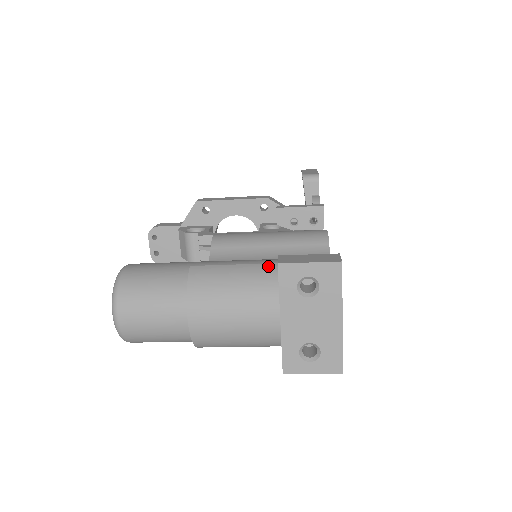
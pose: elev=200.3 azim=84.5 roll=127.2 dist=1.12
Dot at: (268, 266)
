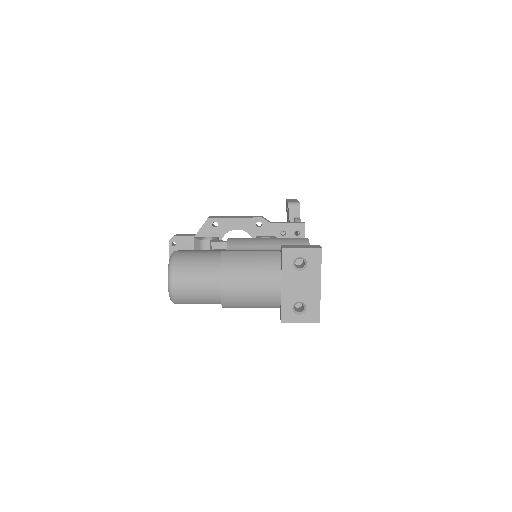
Dot at: (273, 252)
